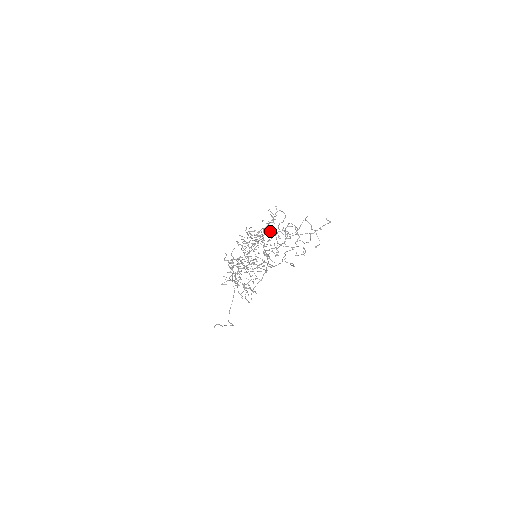
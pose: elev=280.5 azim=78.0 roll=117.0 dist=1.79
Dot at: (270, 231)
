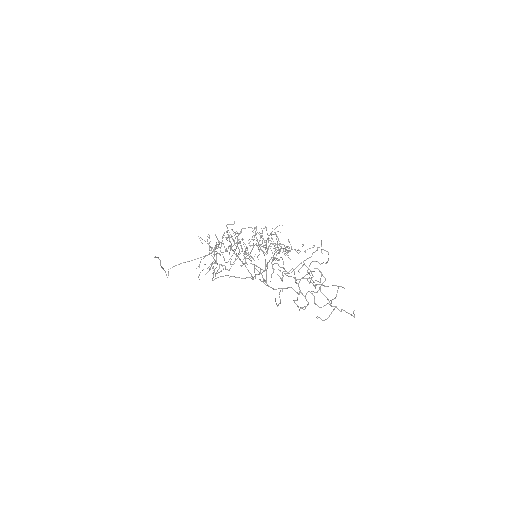
Dot at: occluded
